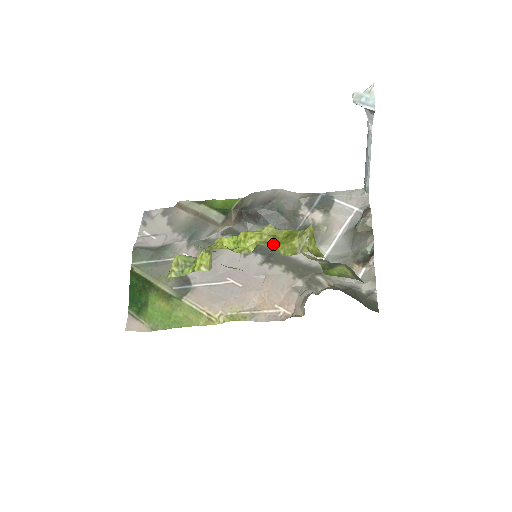
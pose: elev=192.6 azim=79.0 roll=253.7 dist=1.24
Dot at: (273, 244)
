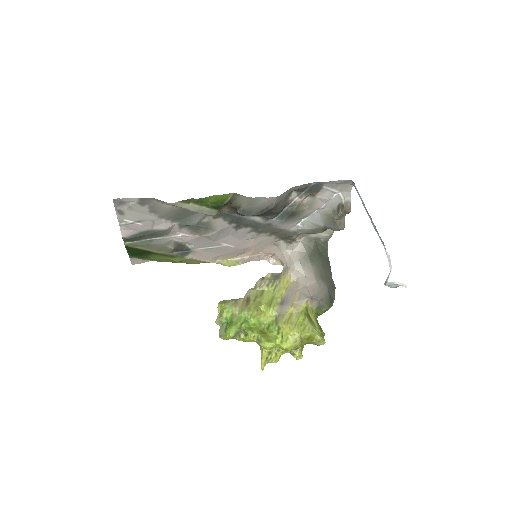
Dot at: (302, 348)
